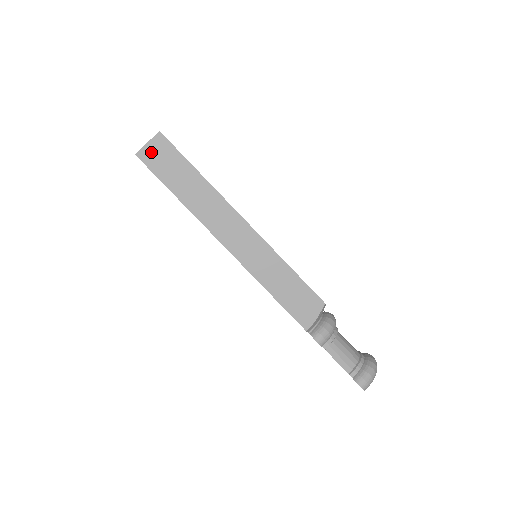
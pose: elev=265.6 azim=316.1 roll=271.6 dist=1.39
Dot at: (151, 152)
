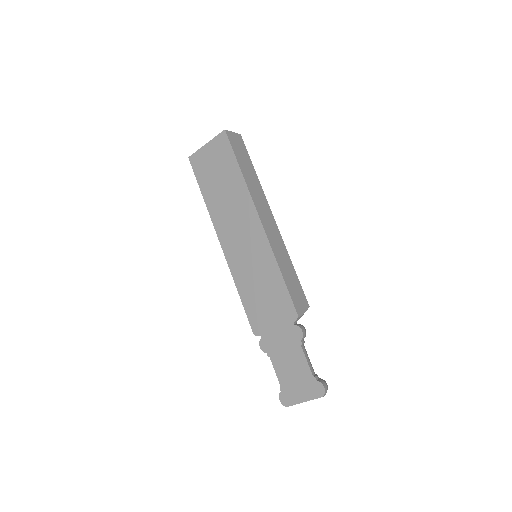
Dot at: (234, 138)
